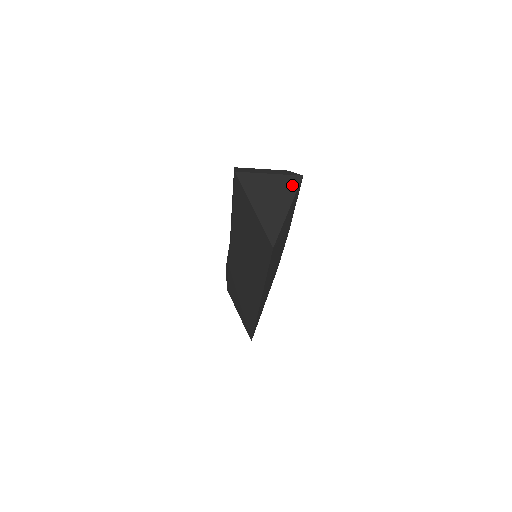
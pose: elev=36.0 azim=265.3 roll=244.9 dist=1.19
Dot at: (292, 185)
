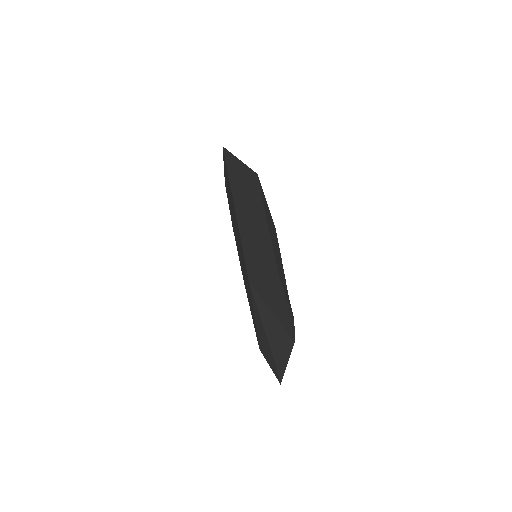
Dot at: occluded
